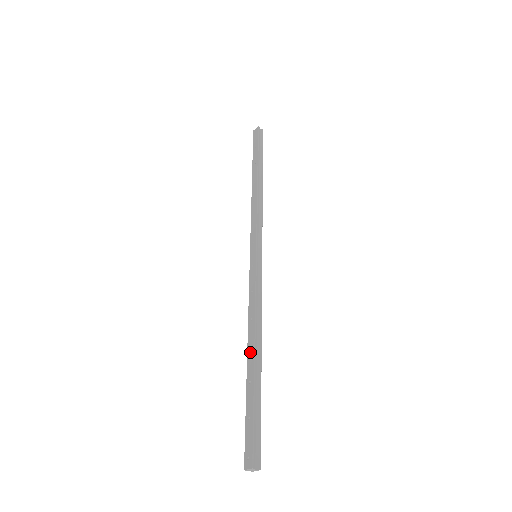
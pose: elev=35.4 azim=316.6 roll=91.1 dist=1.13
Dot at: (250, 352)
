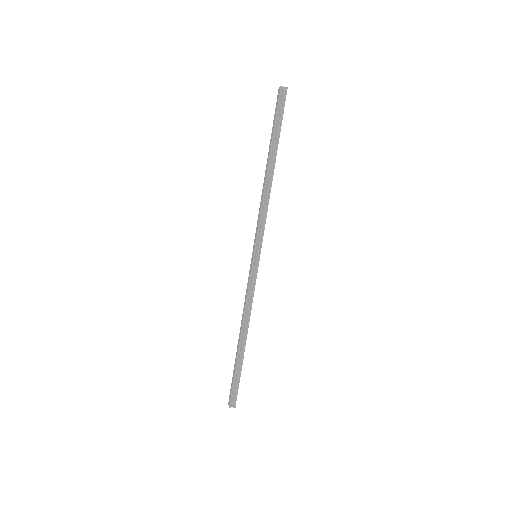
Dot at: (239, 337)
